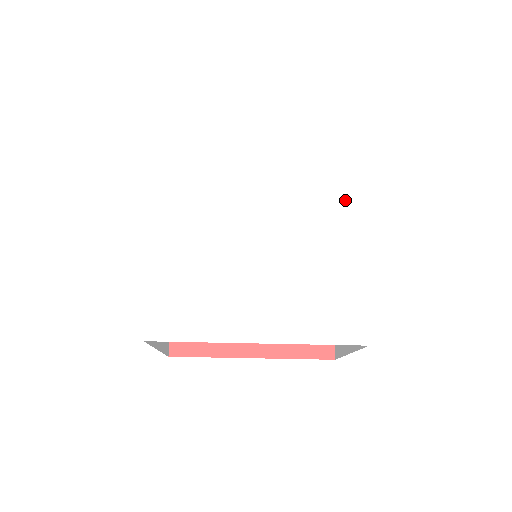
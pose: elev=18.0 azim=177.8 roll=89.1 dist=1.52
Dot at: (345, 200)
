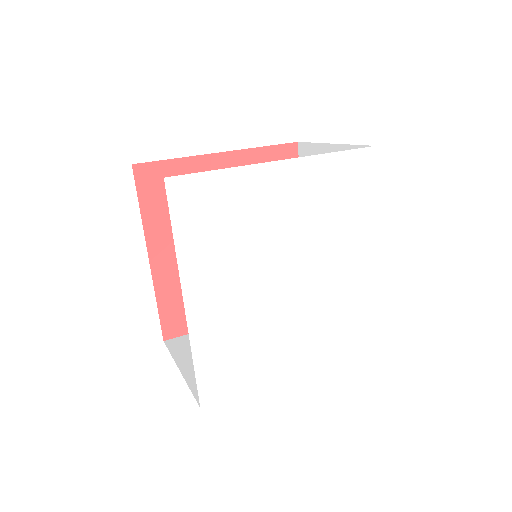
Dot at: (364, 220)
